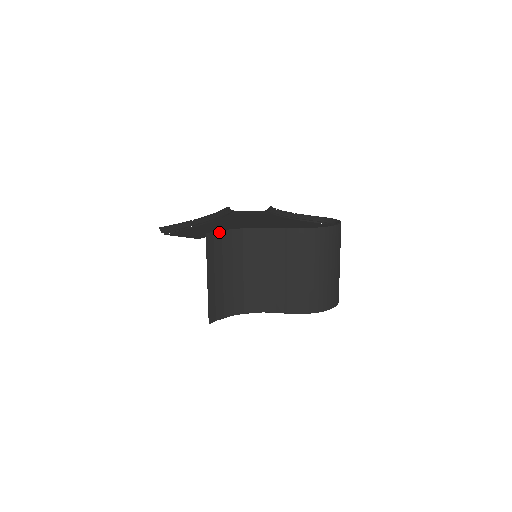
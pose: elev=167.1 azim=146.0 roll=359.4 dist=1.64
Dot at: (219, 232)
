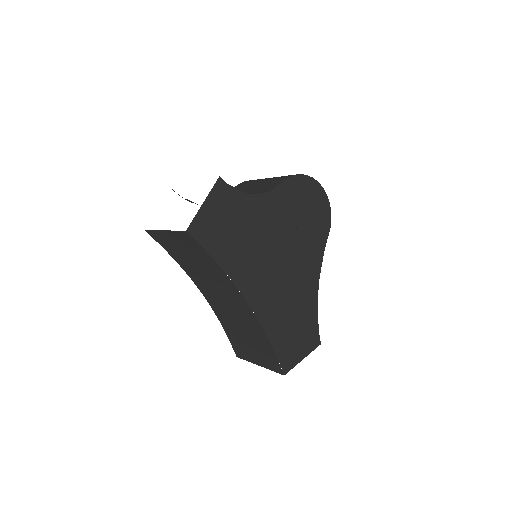
Dot at: occluded
